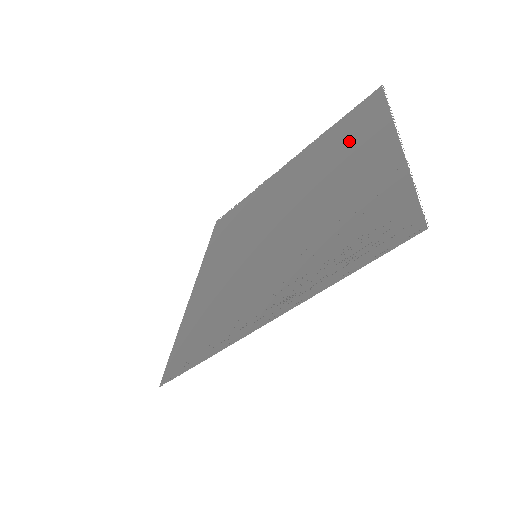
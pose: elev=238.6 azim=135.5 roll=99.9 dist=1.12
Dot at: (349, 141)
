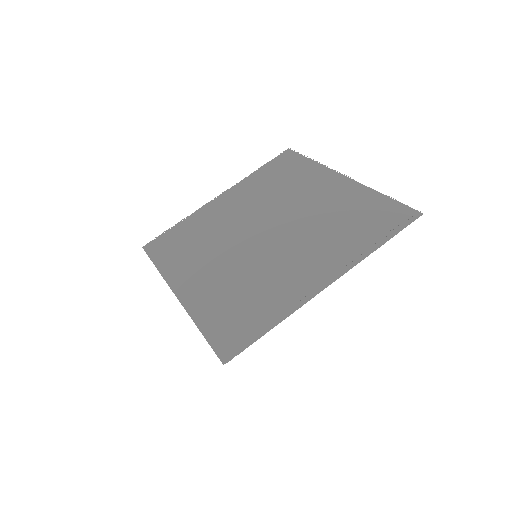
Dot at: (291, 180)
